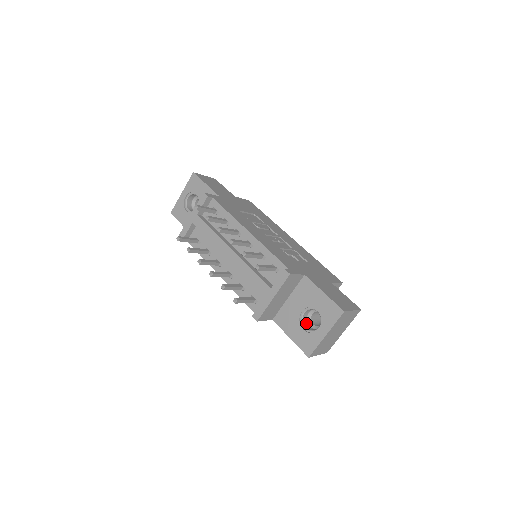
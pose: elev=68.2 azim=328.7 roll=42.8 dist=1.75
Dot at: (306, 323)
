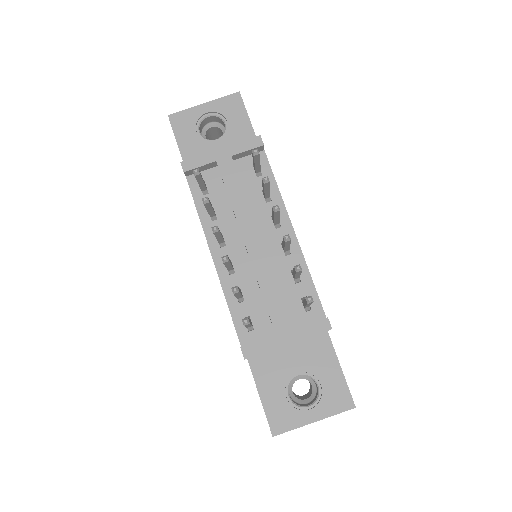
Dot at: (288, 388)
